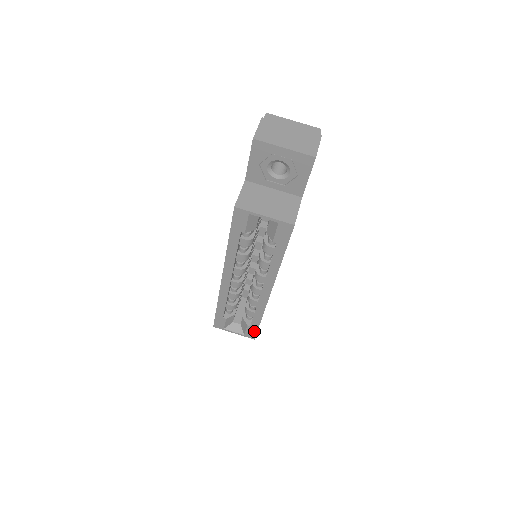
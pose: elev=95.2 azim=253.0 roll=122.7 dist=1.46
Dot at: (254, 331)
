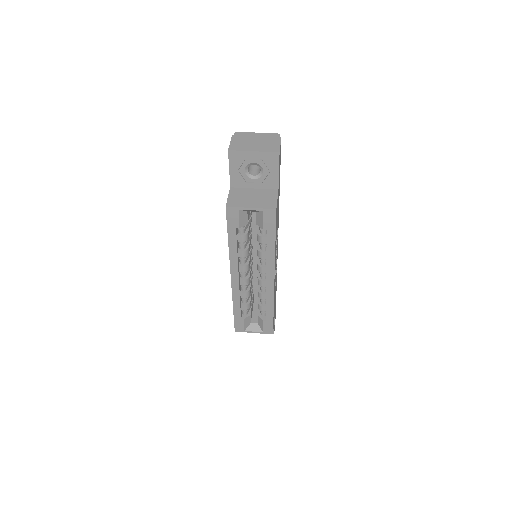
Dot at: (270, 325)
